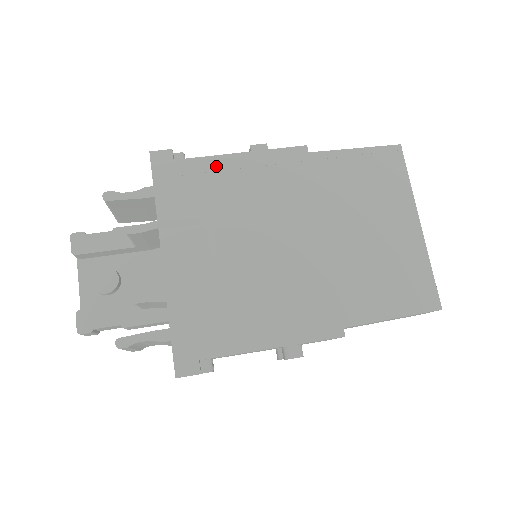
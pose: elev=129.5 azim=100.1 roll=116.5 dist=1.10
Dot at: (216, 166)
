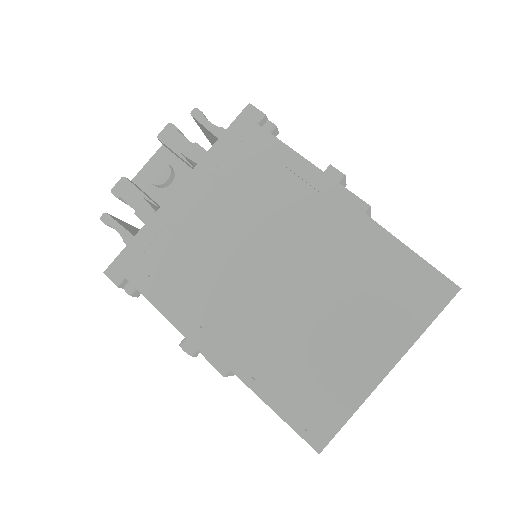
Dot at: (281, 156)
